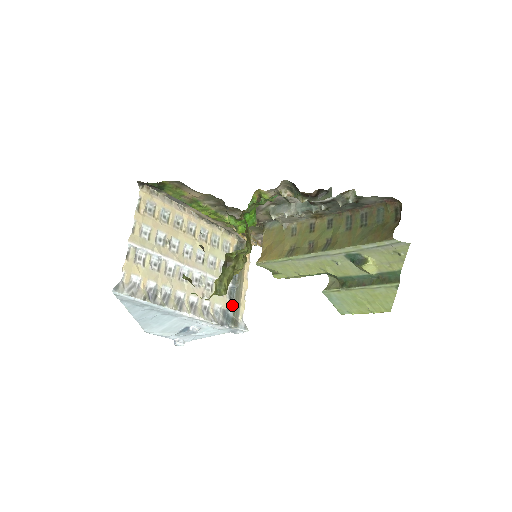
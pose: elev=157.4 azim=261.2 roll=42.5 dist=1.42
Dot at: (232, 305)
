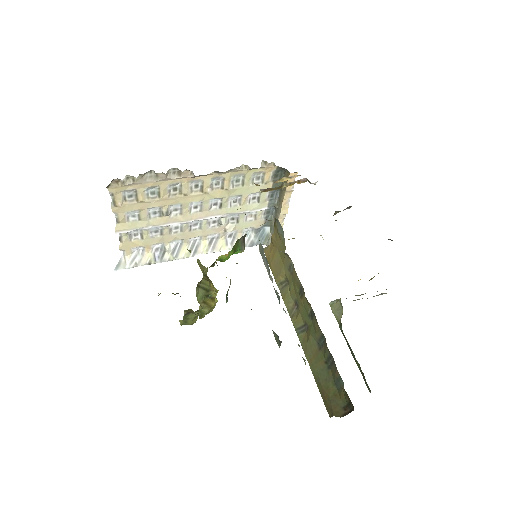
Dot at: (269, 222)
